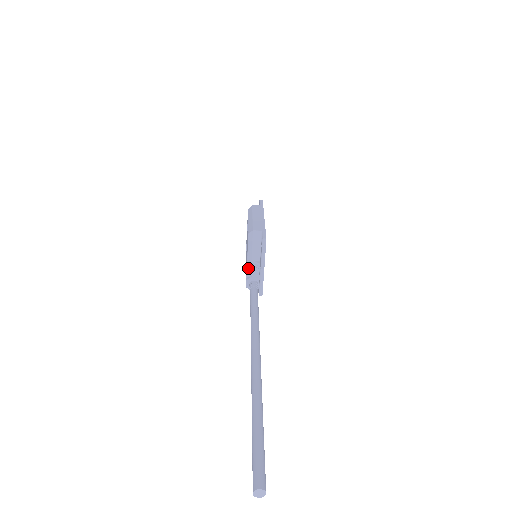
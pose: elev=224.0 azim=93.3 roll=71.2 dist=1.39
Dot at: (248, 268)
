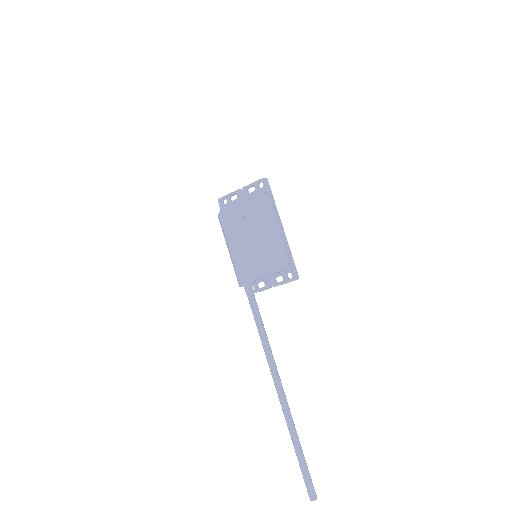
Dot at: (256, 277)
